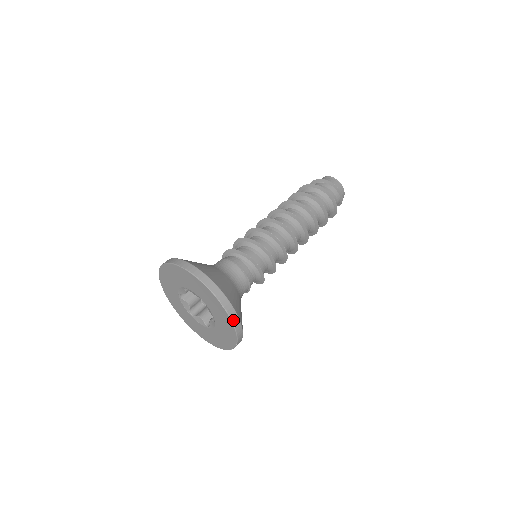
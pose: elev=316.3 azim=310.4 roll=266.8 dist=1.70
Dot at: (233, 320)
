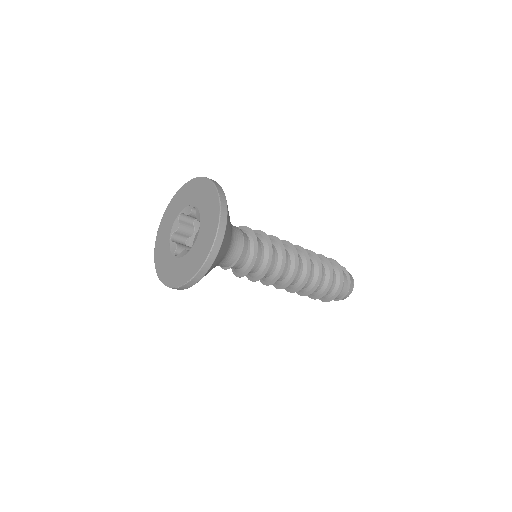
Dot at: (211, 254)
